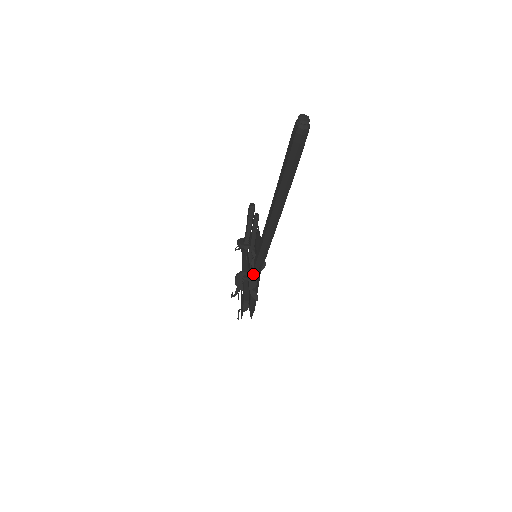
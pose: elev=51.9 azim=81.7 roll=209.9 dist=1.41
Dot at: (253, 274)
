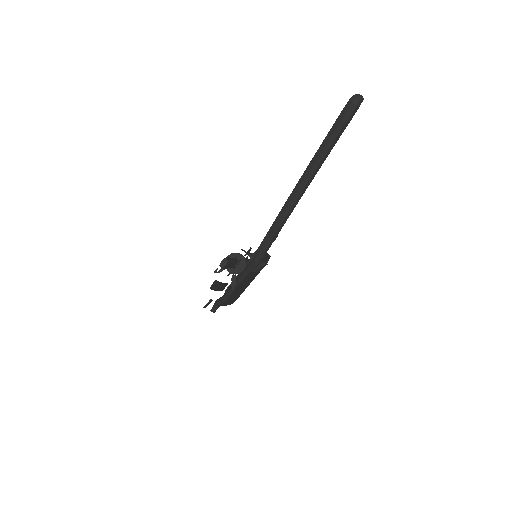
Dot at: (245, 260)
